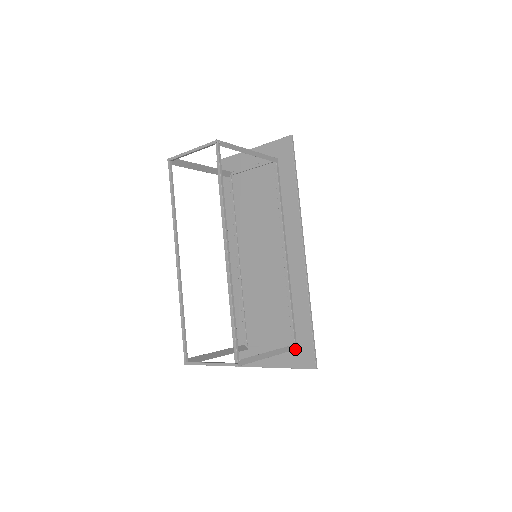
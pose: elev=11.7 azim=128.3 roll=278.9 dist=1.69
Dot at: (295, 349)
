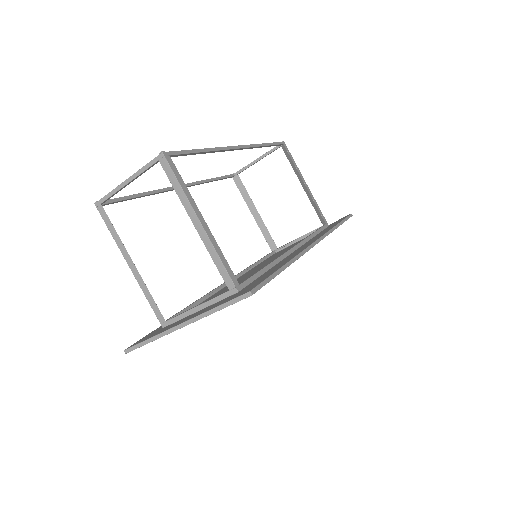
Dot at: (235, 293)
